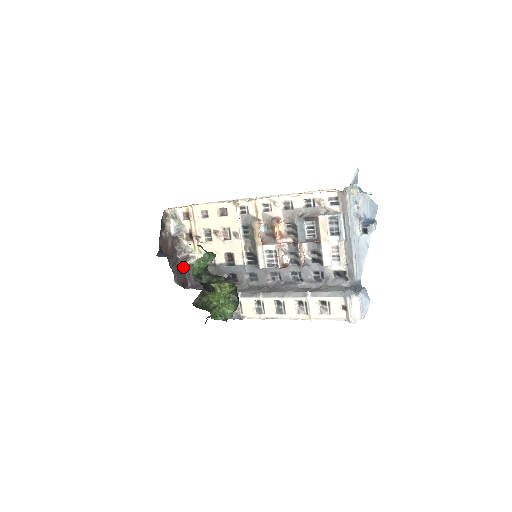
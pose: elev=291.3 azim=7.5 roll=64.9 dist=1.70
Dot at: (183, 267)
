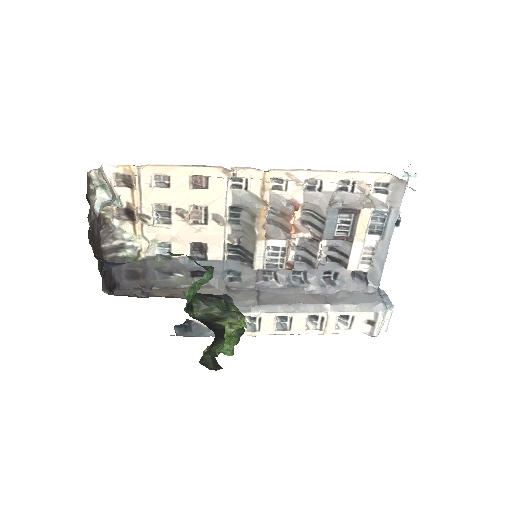
Dot at: (108, 260)
